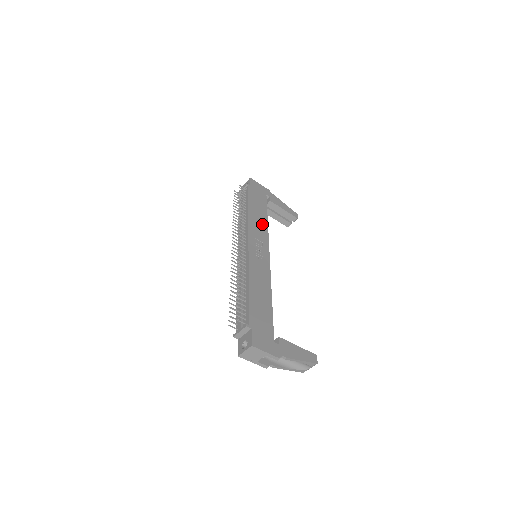
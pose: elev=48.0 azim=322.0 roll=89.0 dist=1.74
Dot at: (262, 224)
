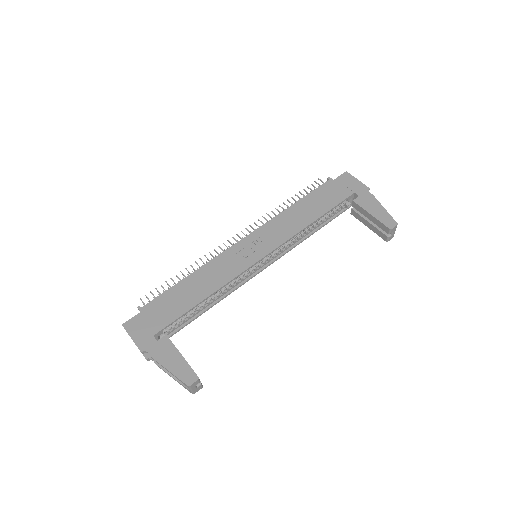
Dot at: (296, 224)
